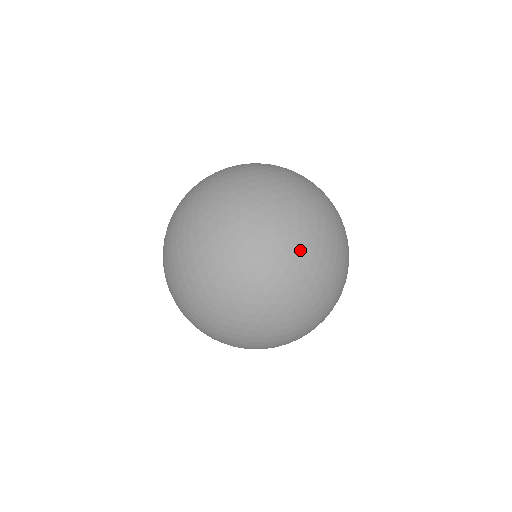
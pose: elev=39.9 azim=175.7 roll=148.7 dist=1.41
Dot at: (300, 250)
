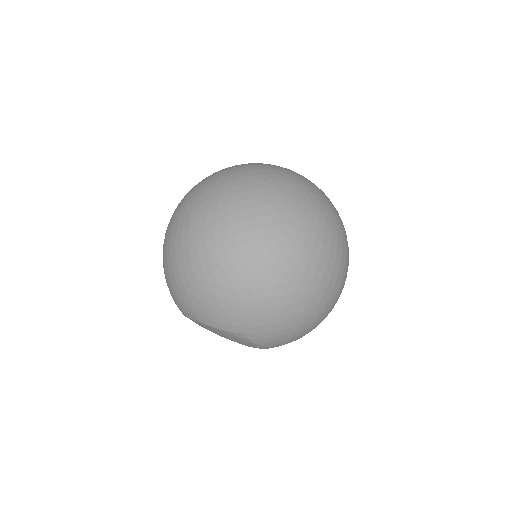
Dot at: (276, 177)
